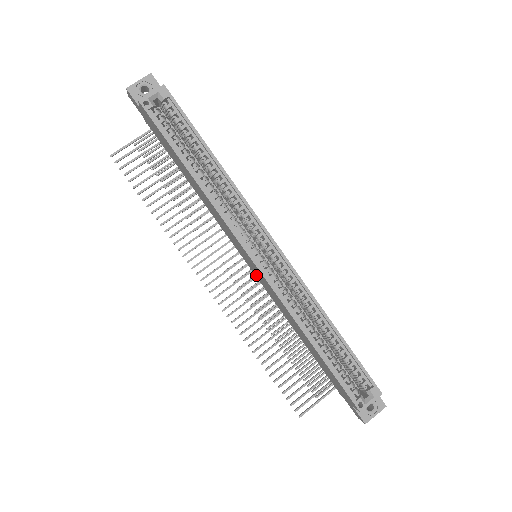
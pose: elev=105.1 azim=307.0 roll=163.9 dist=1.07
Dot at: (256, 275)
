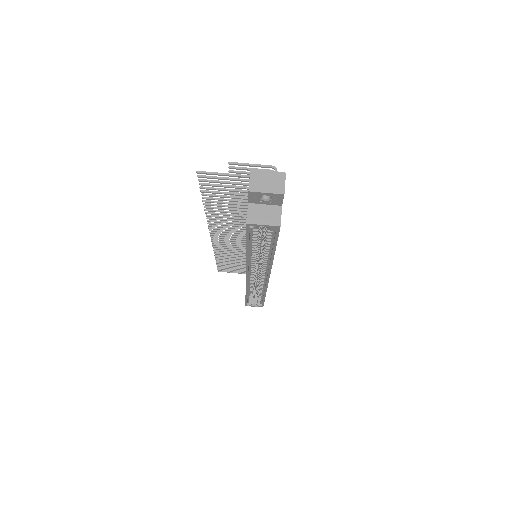
Dot at: occluded
